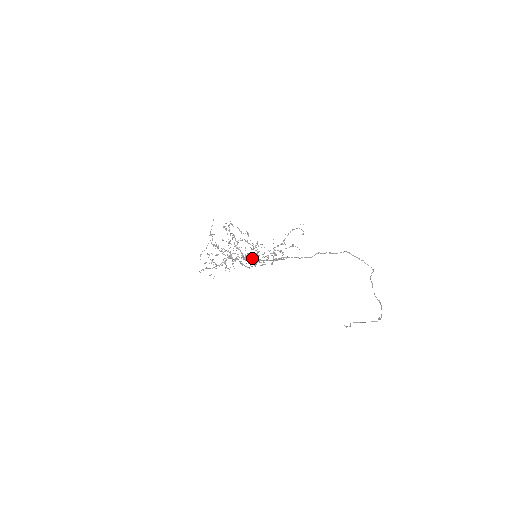
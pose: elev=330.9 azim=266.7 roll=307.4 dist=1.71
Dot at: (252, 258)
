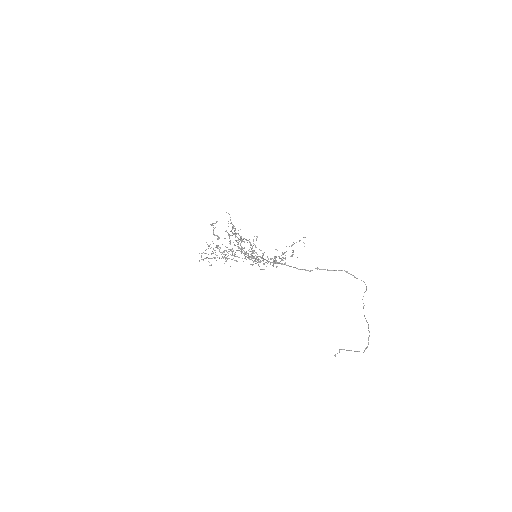
Dot at: (251, 249)
